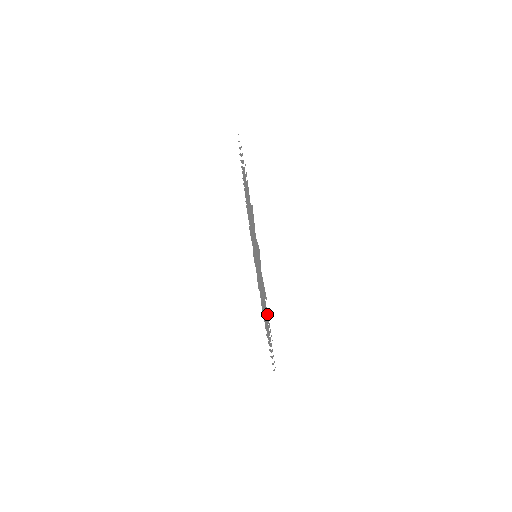
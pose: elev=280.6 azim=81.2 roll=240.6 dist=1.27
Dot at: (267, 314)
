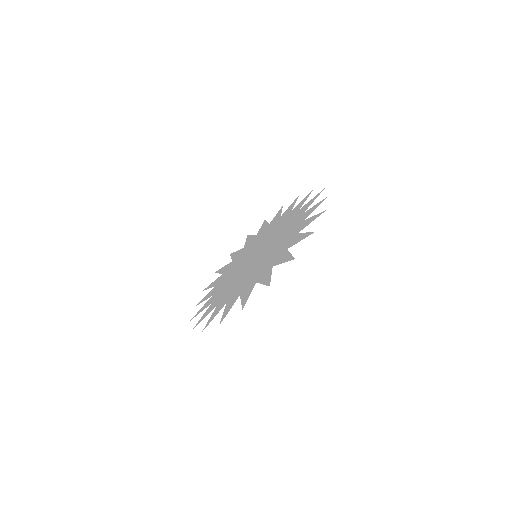
Dot at: (209, 295)
